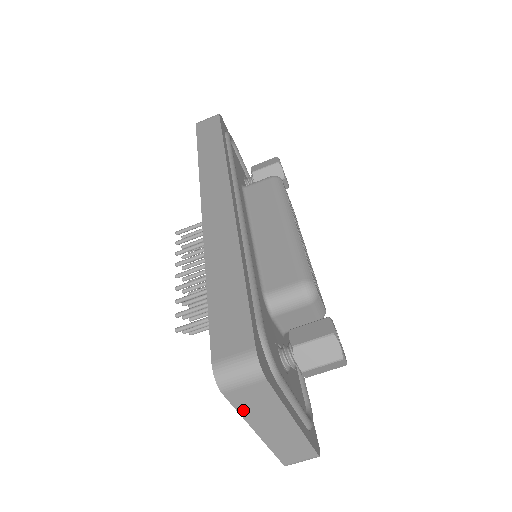
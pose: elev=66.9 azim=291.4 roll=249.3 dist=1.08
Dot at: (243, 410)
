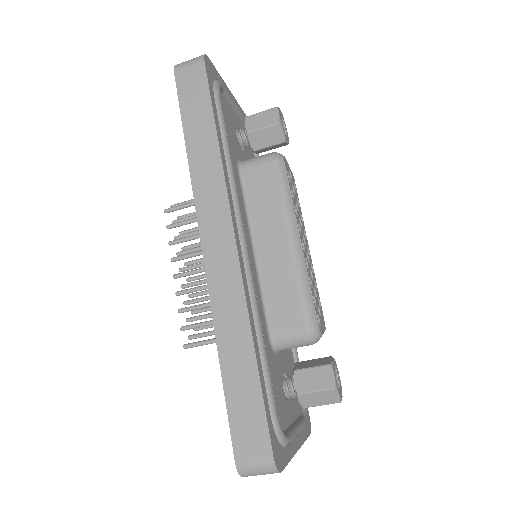
Dot at: occluded
